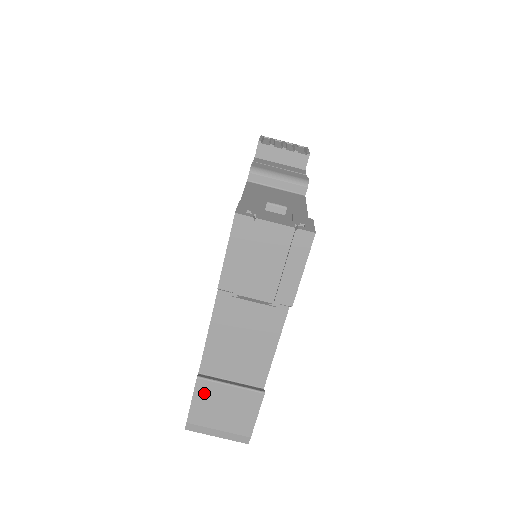
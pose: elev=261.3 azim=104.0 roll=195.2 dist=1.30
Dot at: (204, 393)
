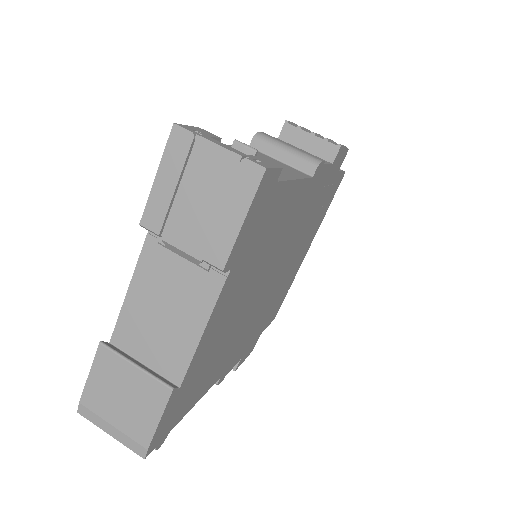
Dot at: (104, 367)
